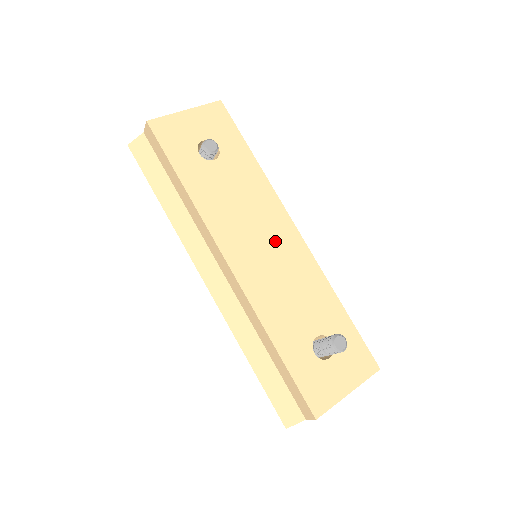
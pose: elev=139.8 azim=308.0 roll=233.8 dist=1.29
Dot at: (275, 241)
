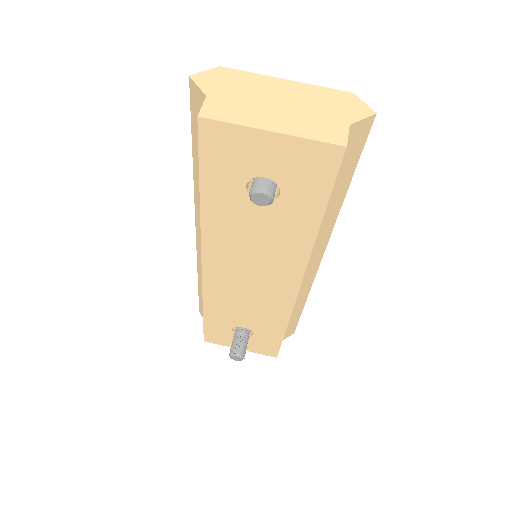
Dot at: (265, 281)
